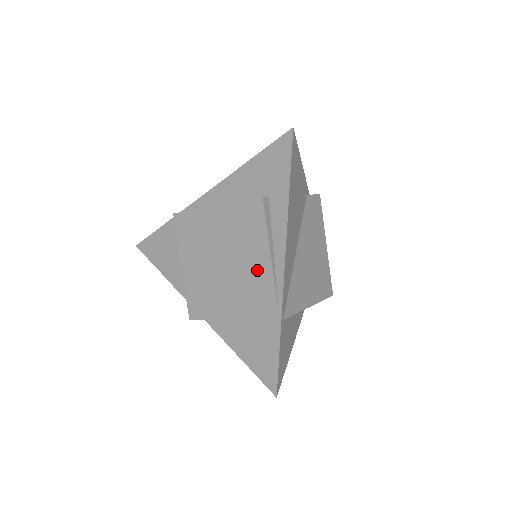
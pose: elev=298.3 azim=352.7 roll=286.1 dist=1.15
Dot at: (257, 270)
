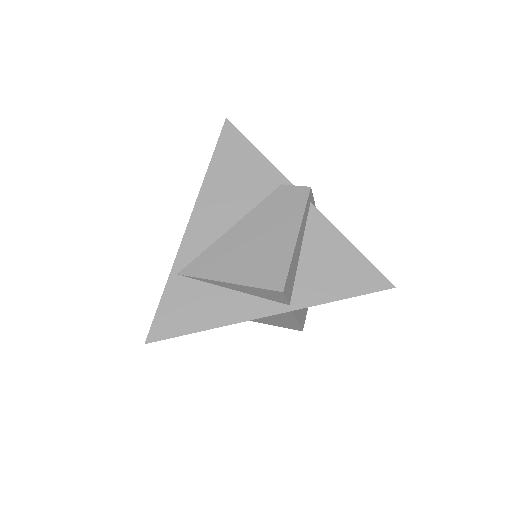
Dot at: occluded
